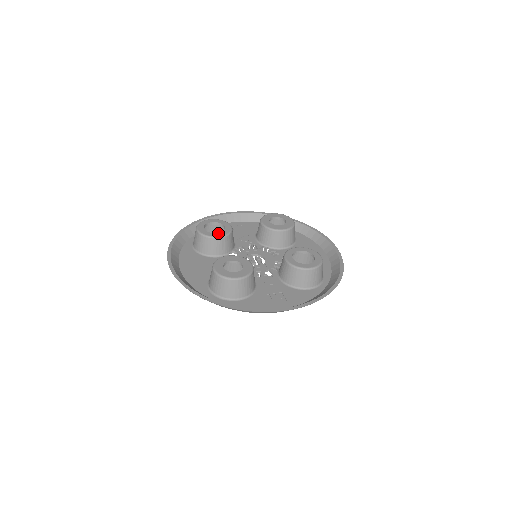
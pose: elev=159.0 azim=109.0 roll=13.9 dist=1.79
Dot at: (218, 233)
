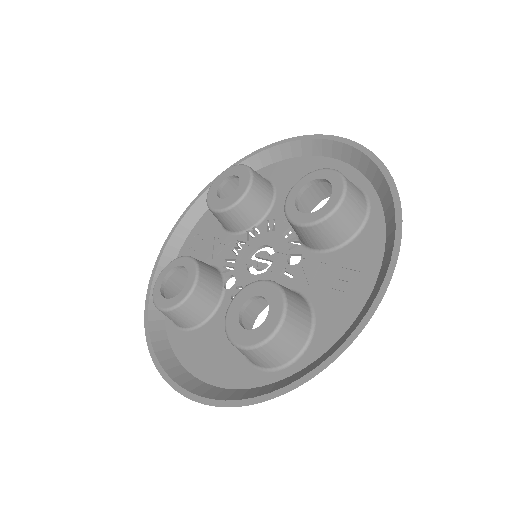
Dot at: (186, 285)
